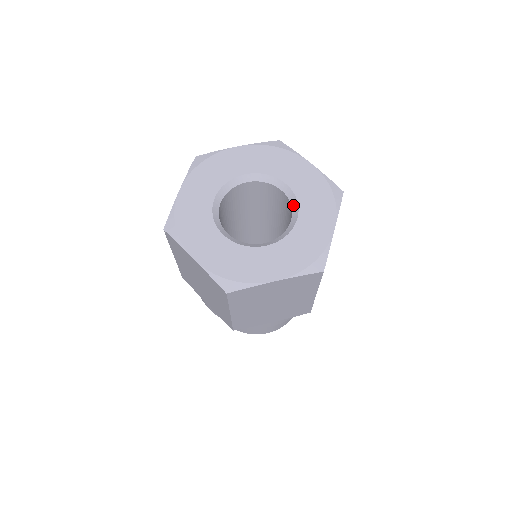
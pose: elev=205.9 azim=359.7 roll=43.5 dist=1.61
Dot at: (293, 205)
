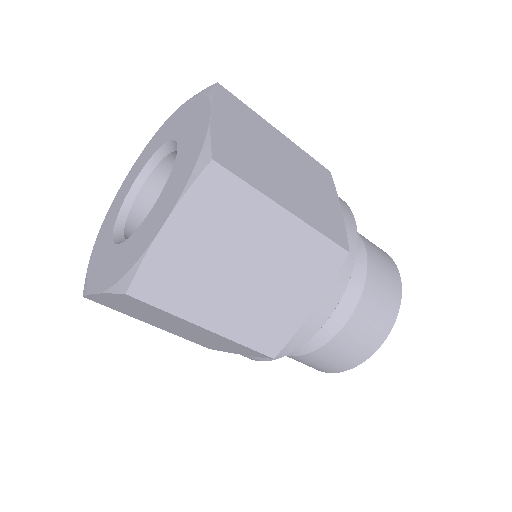
Dot at: occluded
